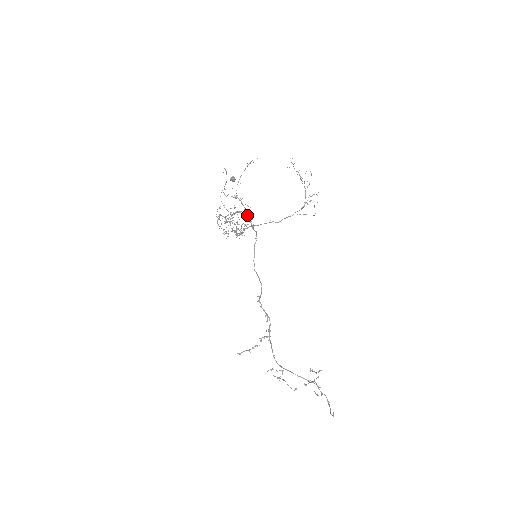
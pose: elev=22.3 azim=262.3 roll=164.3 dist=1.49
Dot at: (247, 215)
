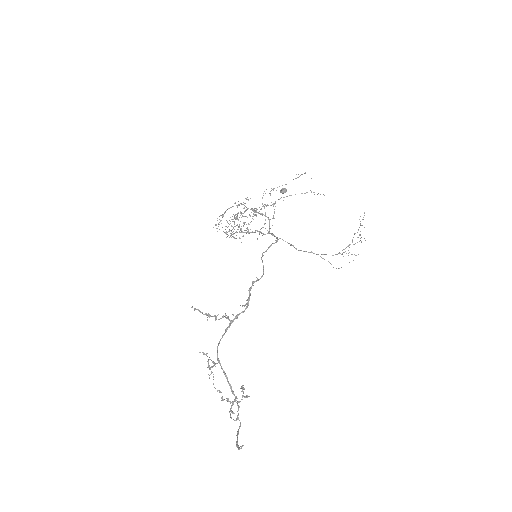
Dot at: occluded
